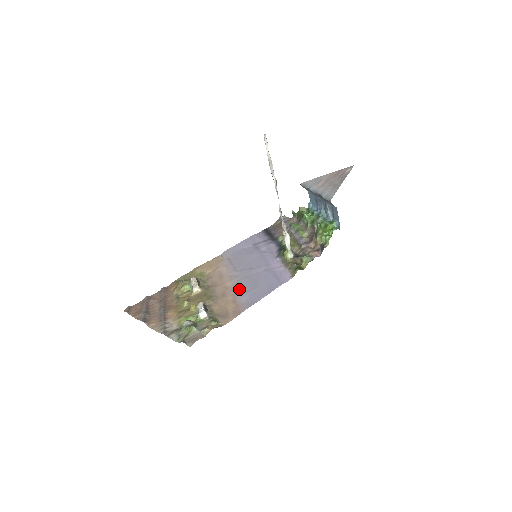
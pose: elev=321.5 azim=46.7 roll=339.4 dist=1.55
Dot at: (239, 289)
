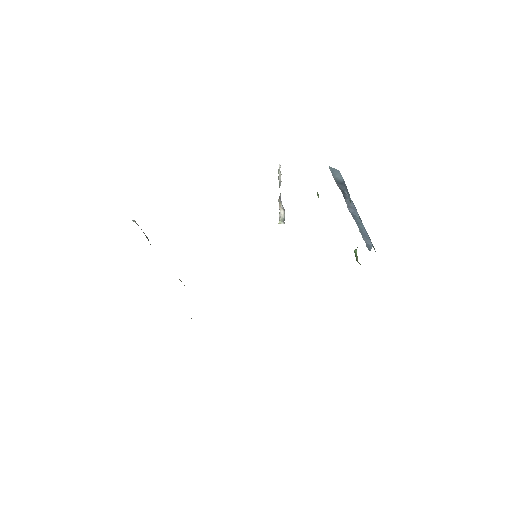
Dot at: occluded
